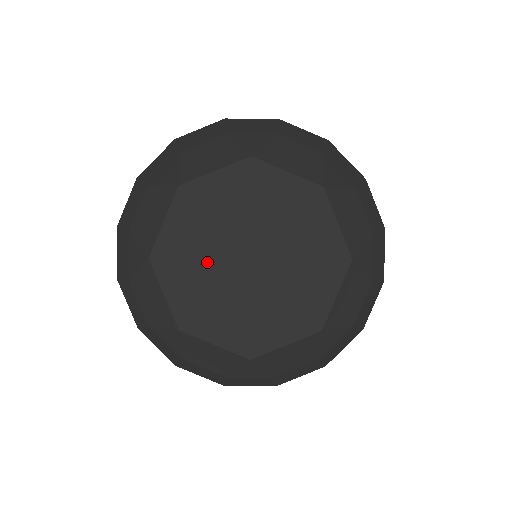
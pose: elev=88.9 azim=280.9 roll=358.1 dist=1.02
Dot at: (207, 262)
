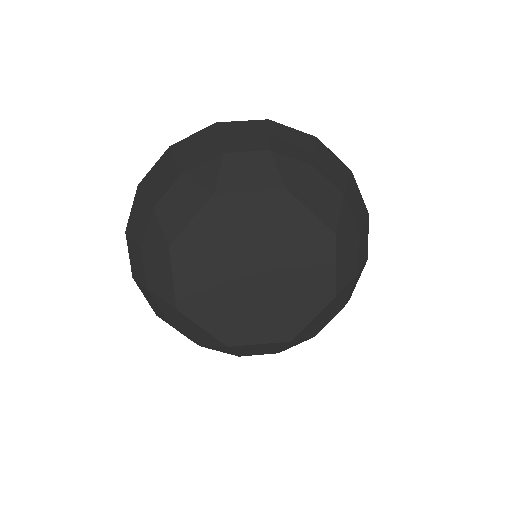
Dot at: (218, 264)
